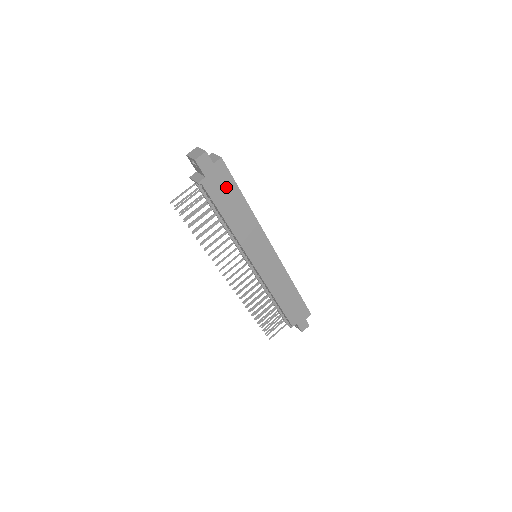
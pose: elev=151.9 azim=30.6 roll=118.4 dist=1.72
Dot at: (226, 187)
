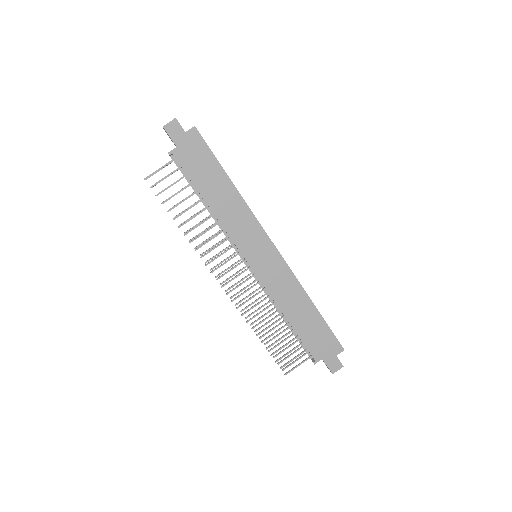
Dot at: (203, 161)
